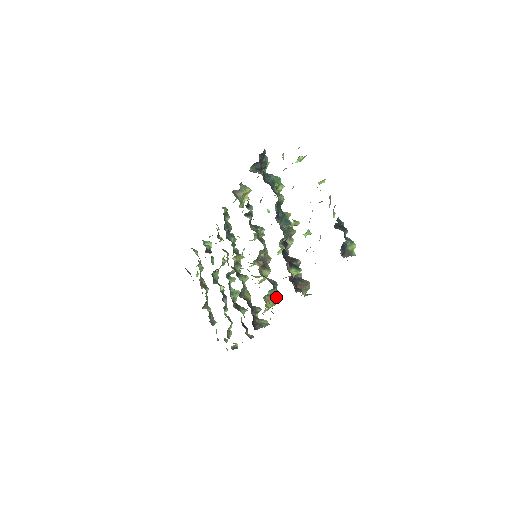
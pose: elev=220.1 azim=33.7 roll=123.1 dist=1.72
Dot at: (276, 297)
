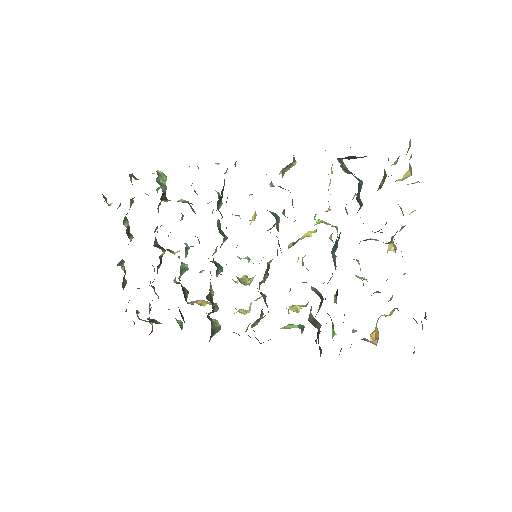
Dot at: (261, 318)
